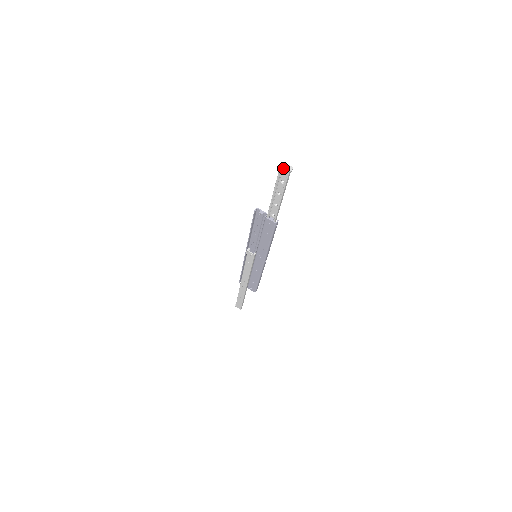
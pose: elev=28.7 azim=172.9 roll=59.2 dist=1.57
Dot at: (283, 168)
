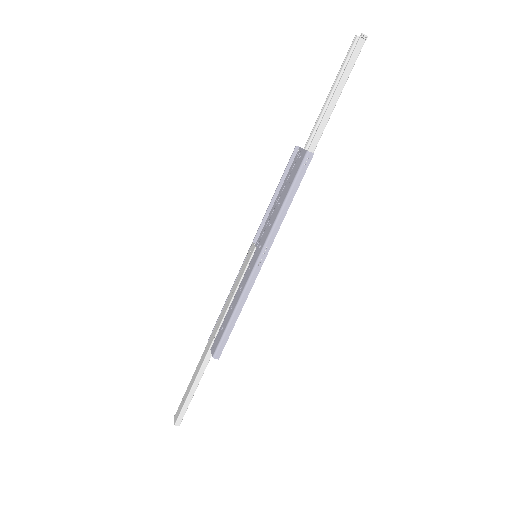
Dot at: occluded
